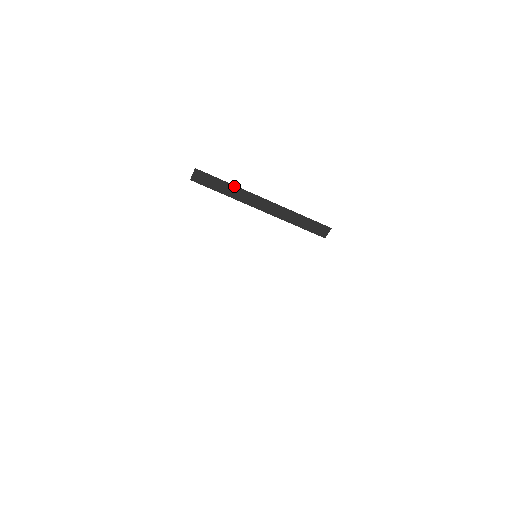
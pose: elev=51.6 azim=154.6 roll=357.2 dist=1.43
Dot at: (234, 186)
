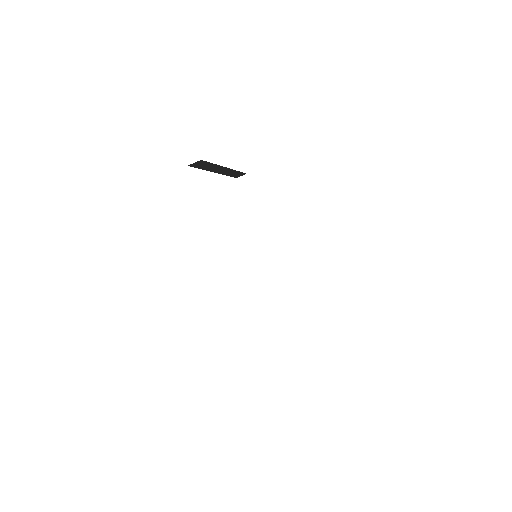
Dot at: (216, 165)
